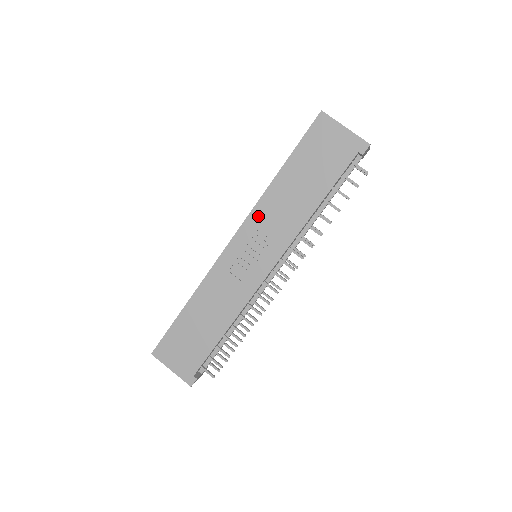
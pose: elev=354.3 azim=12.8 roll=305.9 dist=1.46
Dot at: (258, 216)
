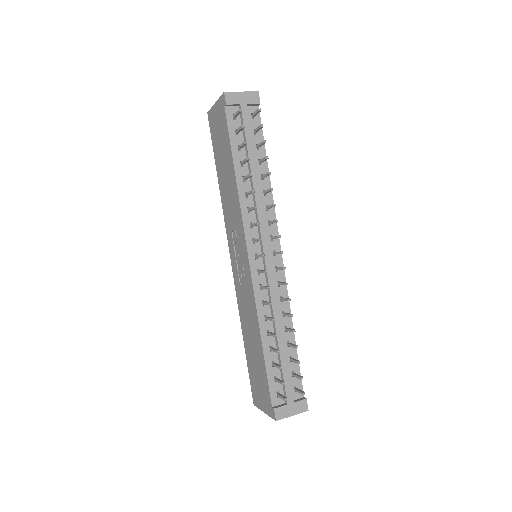
Dot at: (227, 223)
